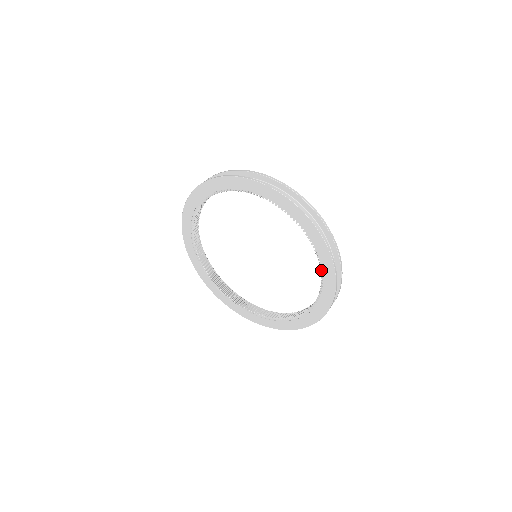
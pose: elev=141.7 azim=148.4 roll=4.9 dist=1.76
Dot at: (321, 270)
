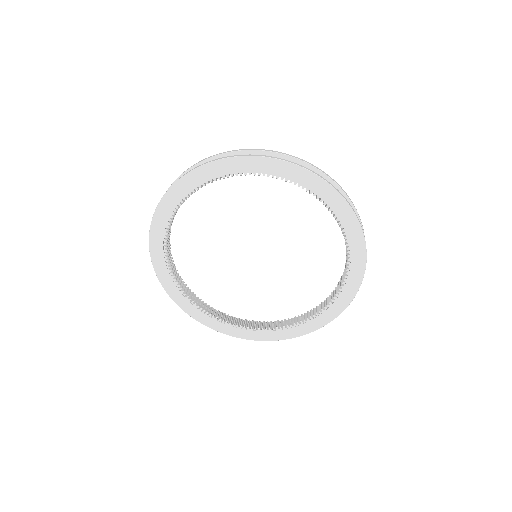
Dot at: (348, 249)
